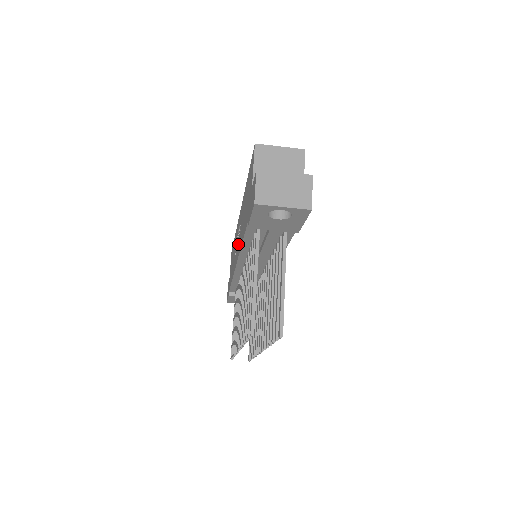
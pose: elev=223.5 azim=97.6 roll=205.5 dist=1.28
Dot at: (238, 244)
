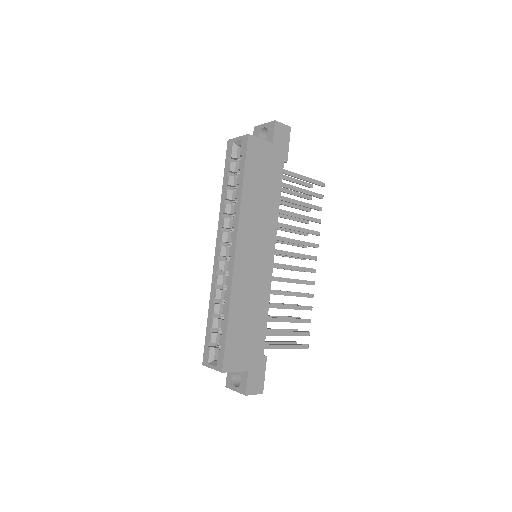
Dot at: occluded
